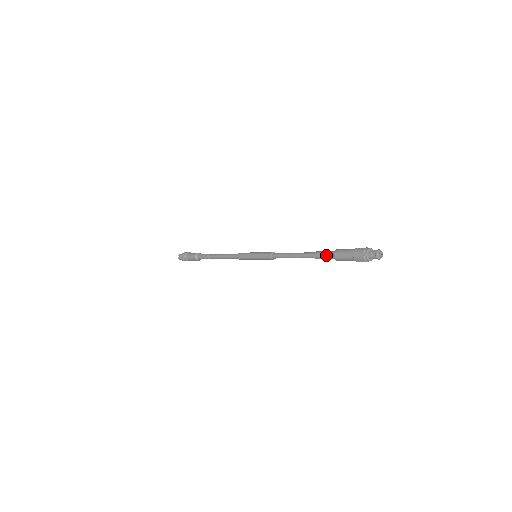
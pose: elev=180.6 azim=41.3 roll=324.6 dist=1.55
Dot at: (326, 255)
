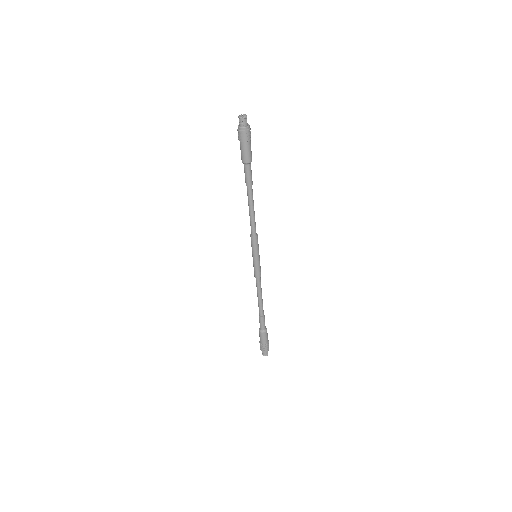
Dot at: (244, 170)
